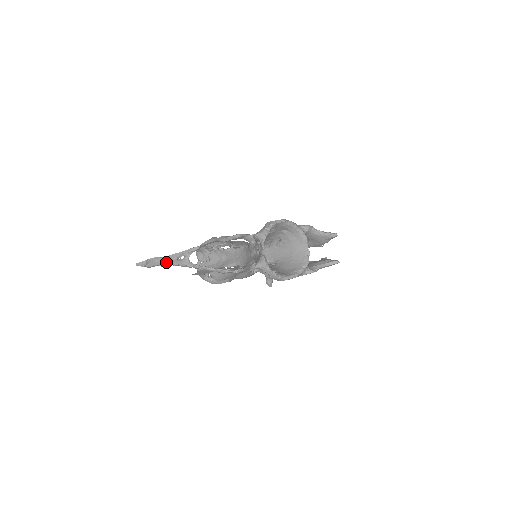
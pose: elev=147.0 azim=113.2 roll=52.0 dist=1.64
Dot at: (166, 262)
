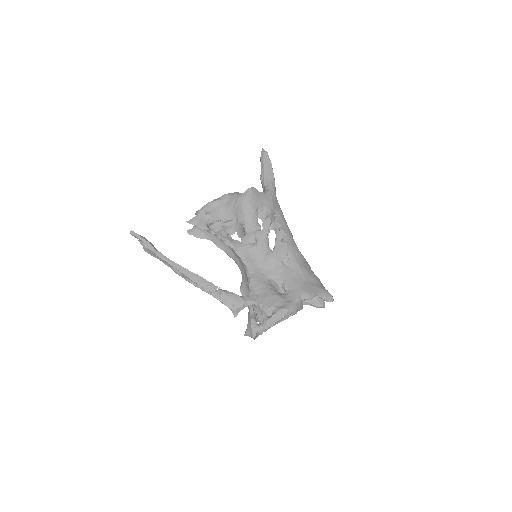
Dot at: (164, 262)
